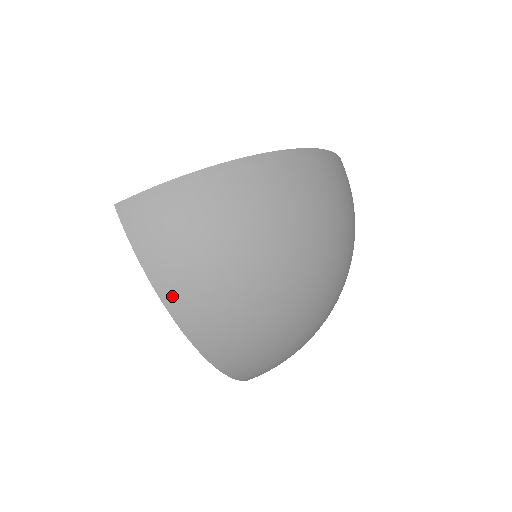
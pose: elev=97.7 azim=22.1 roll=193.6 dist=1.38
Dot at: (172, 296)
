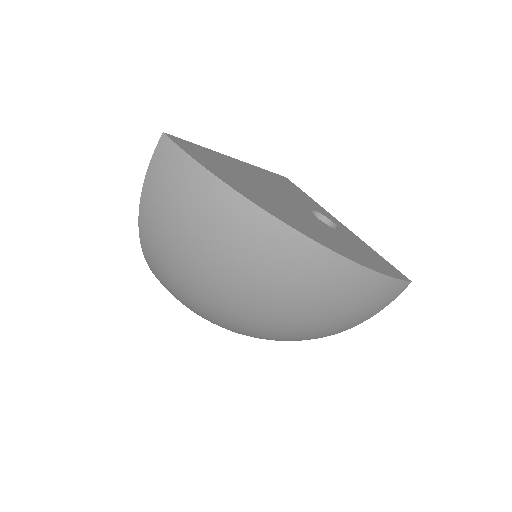
Dot at: (144, 223)
